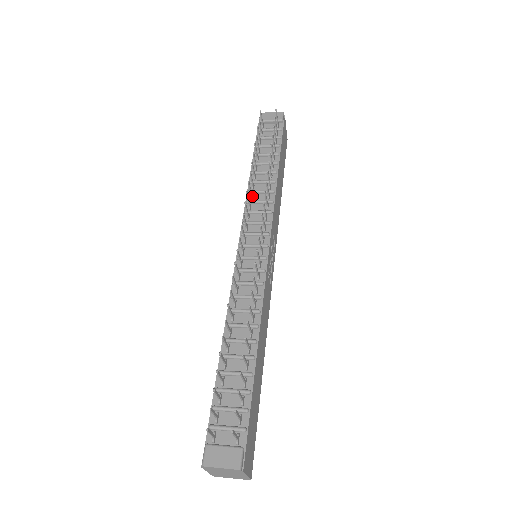
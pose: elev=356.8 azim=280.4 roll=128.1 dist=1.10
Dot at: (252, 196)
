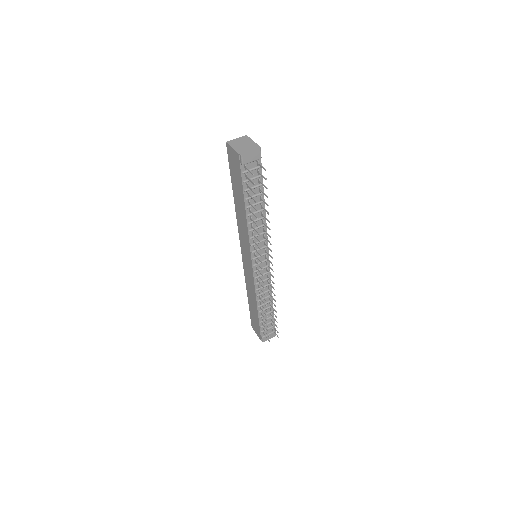
Dot at: (253, 233)
